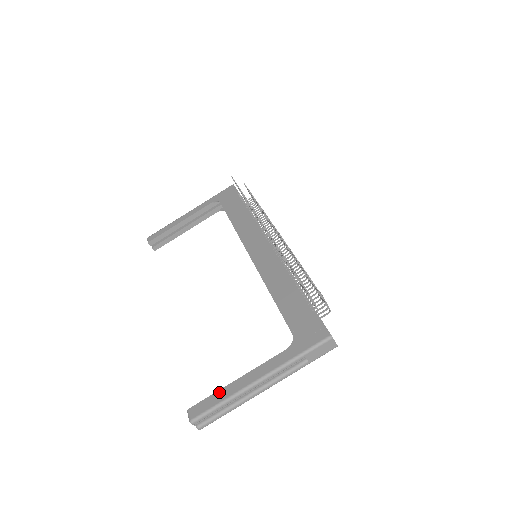
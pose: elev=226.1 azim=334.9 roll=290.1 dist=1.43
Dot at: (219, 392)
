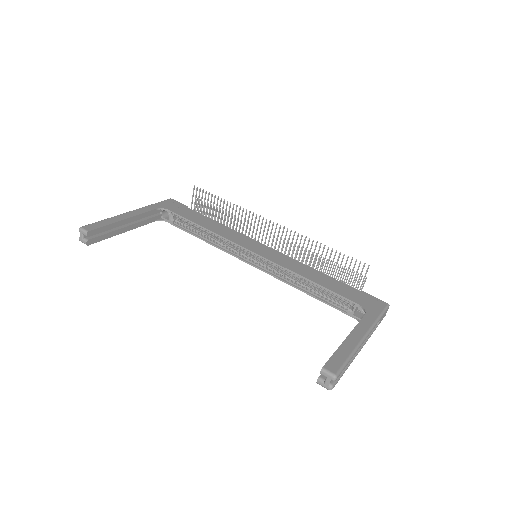
Dot at: (340, 349)
